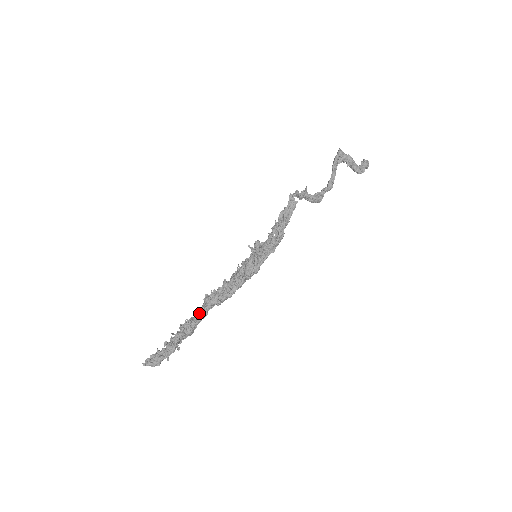
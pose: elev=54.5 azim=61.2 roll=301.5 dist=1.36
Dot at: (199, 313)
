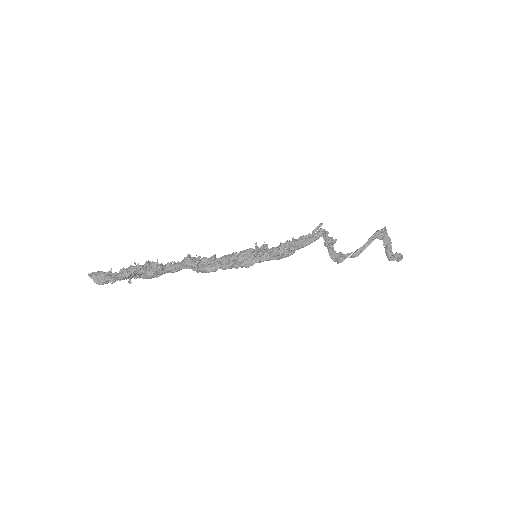
Dot at: (172, 264)
